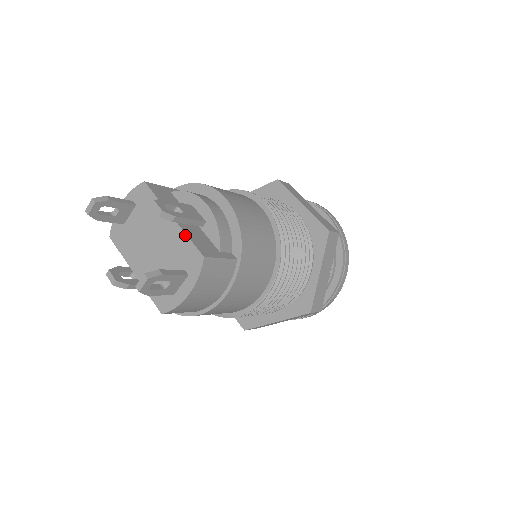
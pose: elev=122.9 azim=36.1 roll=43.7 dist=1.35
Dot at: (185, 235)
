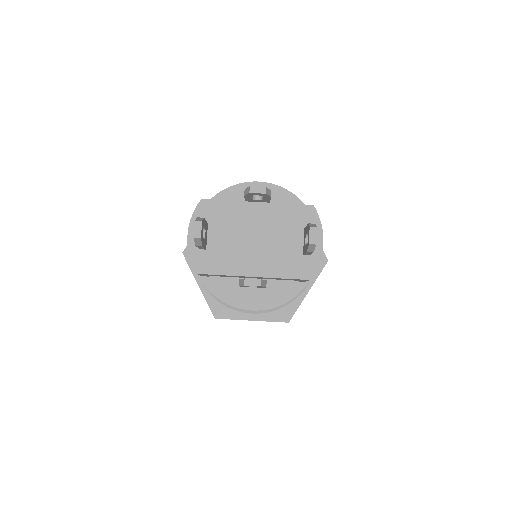
Dot at: (282, 205)
